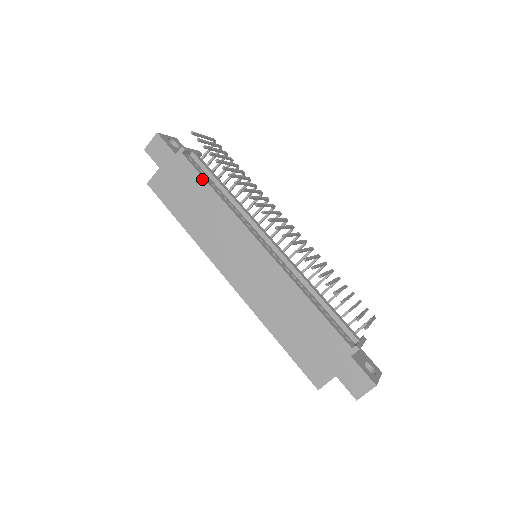
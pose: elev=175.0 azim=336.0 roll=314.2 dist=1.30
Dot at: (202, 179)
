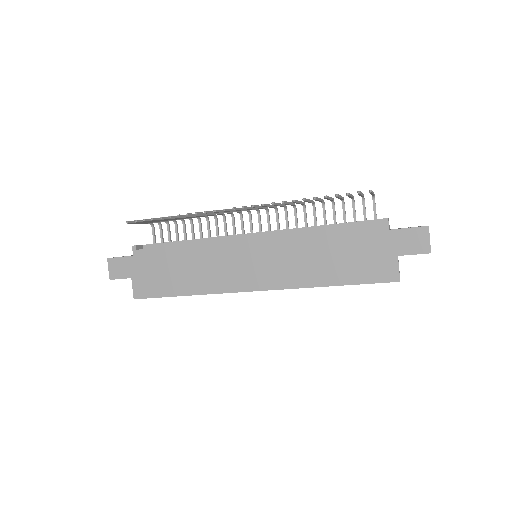
Dot at: (166, 249)
